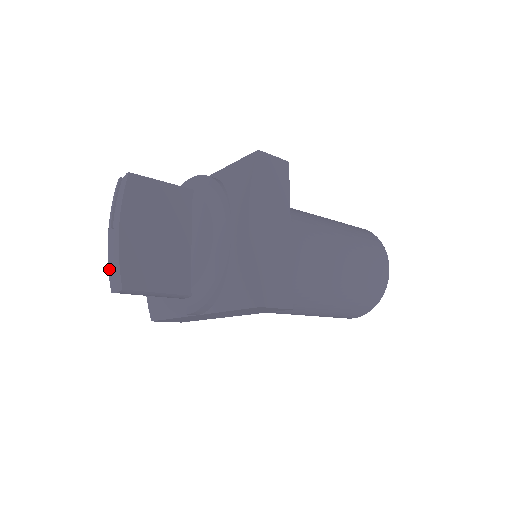
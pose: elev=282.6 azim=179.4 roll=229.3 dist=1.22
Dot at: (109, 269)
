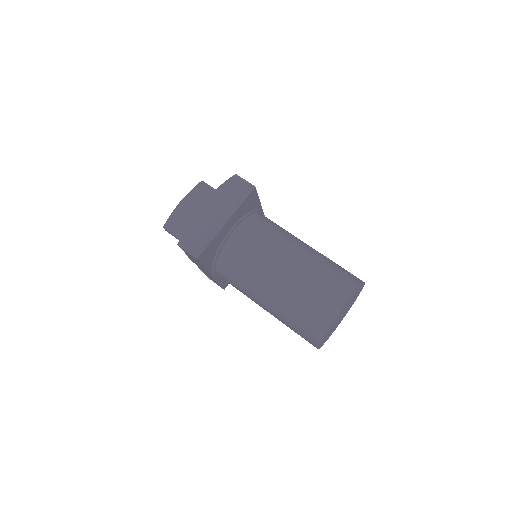
Dot at: occluded
